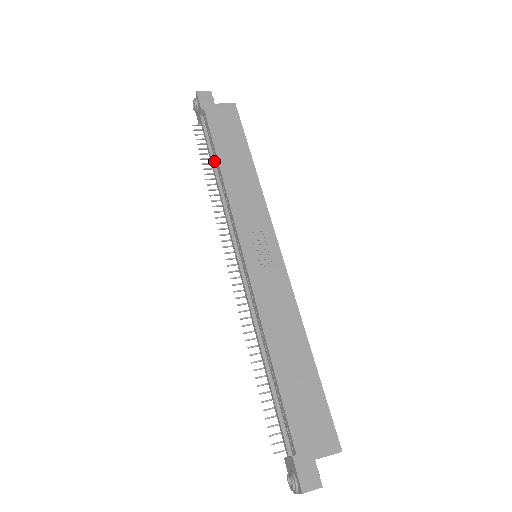
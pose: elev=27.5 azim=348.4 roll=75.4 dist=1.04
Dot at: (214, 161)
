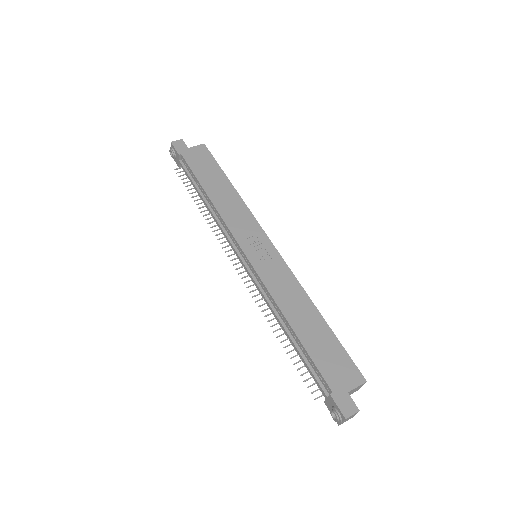
Dot at: (201, 192)
